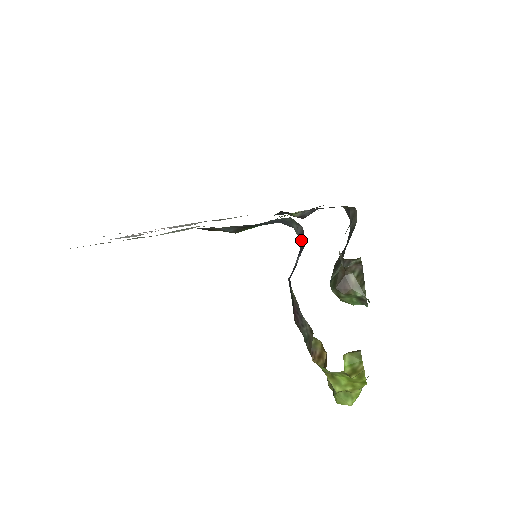
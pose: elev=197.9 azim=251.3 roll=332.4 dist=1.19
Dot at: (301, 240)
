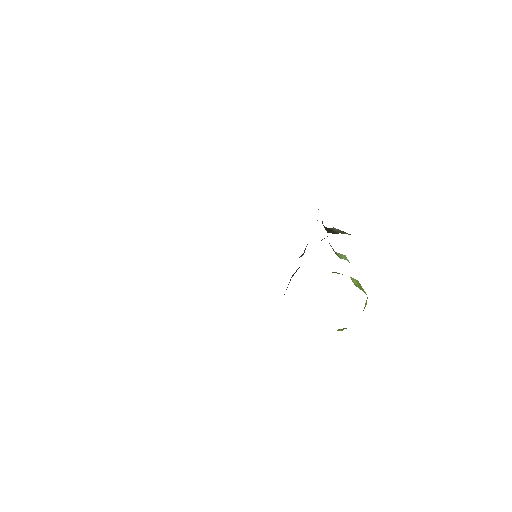
Dot at: occluded
